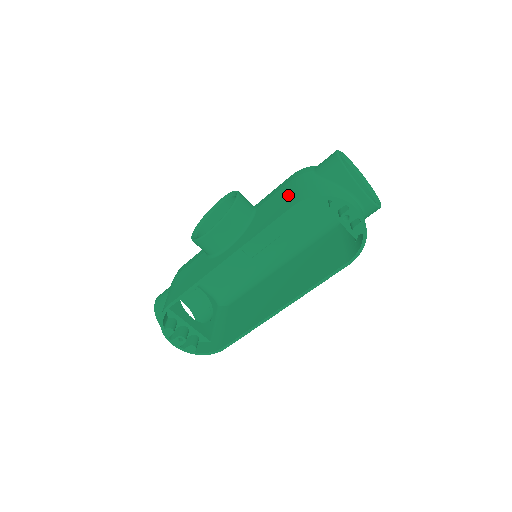
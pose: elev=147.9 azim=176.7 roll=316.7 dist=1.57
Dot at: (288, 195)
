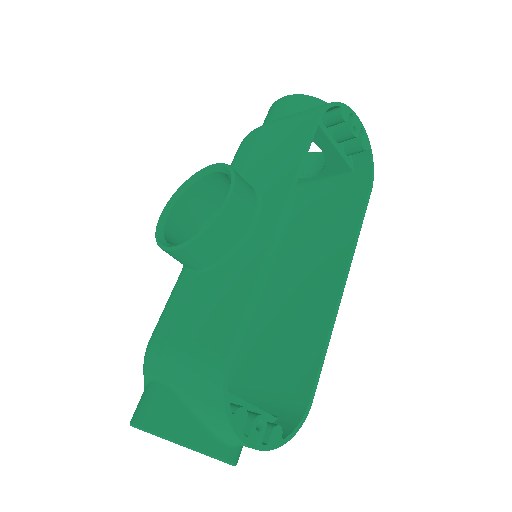
Dot at: (284, 131)
